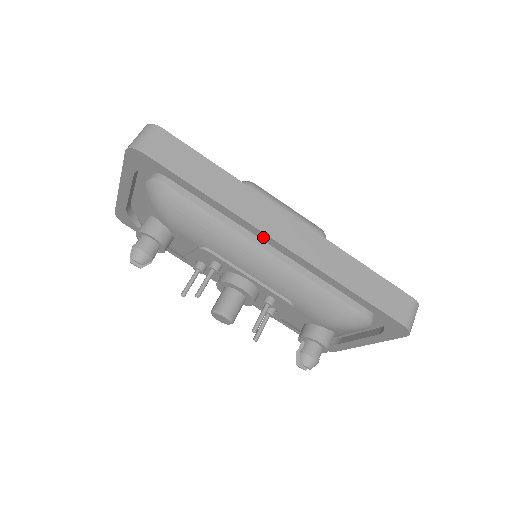
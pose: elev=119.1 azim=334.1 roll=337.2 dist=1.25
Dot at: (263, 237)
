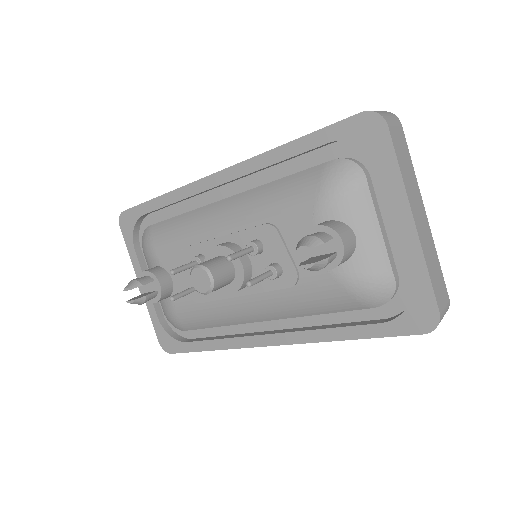
Dot at: (207, 184)
